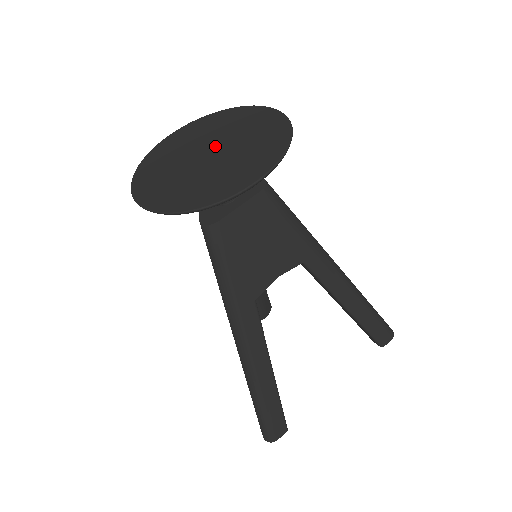
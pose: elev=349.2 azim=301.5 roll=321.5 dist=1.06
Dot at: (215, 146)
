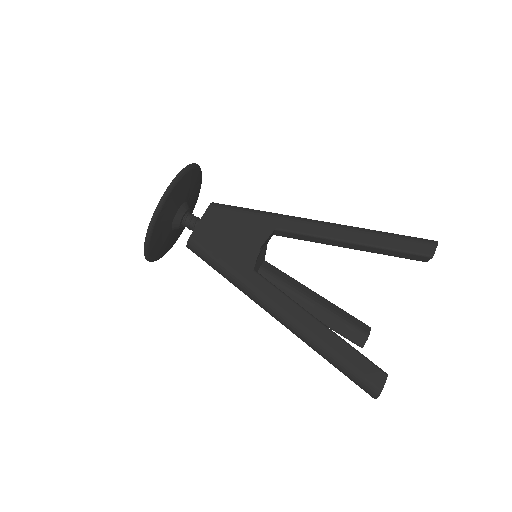
Dot at: occluded
